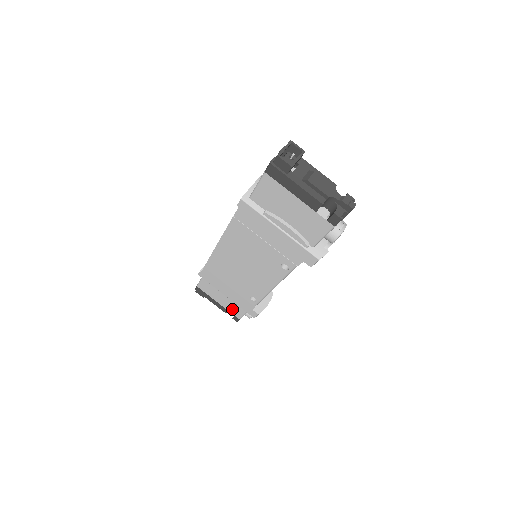
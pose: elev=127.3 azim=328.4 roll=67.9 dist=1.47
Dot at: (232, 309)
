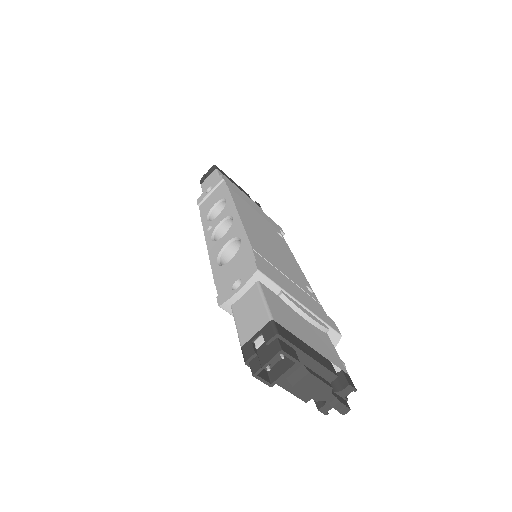
Dot at: occluded
